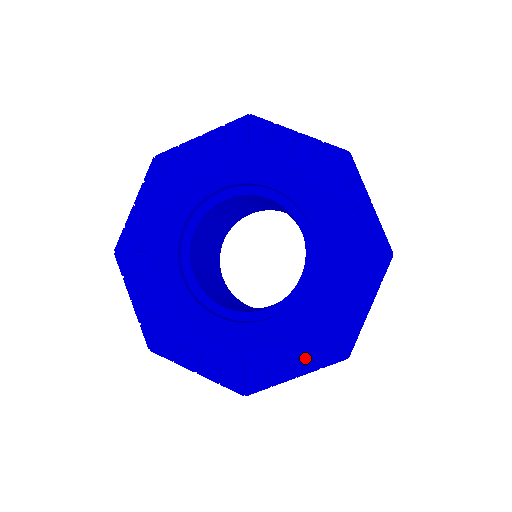
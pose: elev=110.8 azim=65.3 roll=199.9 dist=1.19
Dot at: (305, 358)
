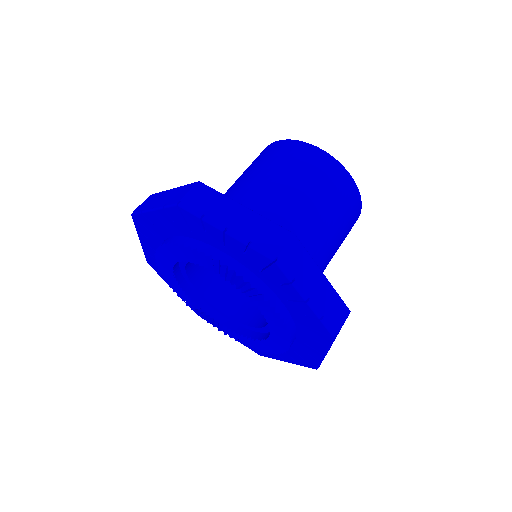
Dot at: occluded
